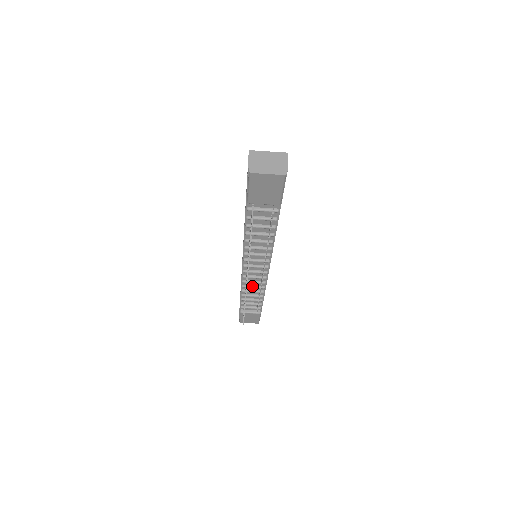
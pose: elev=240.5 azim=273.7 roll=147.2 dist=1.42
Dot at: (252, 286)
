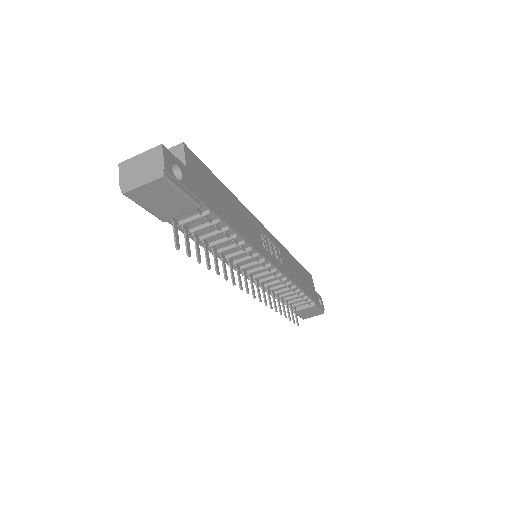
Dot at: (276, 287)
